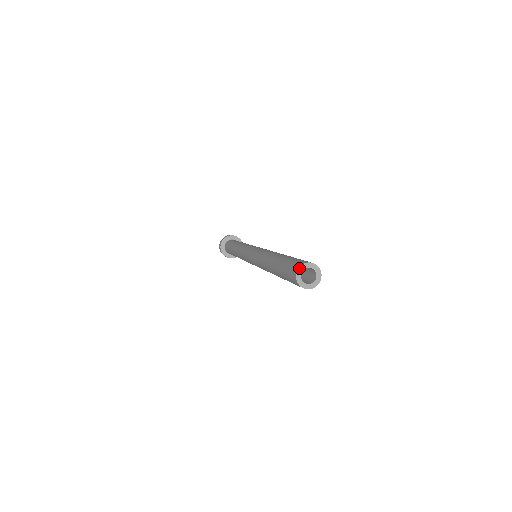
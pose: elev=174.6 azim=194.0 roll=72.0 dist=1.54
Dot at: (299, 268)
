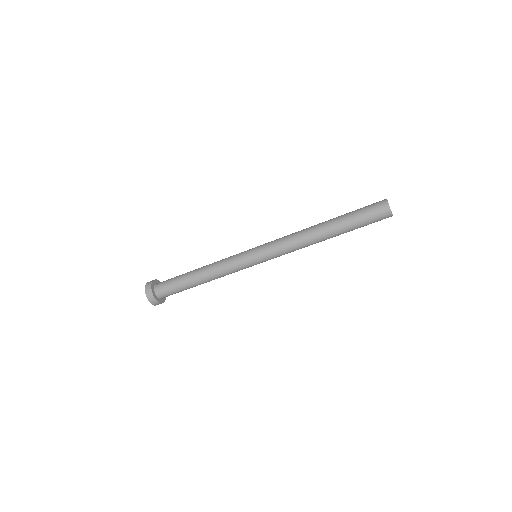
Dot at: occluded
